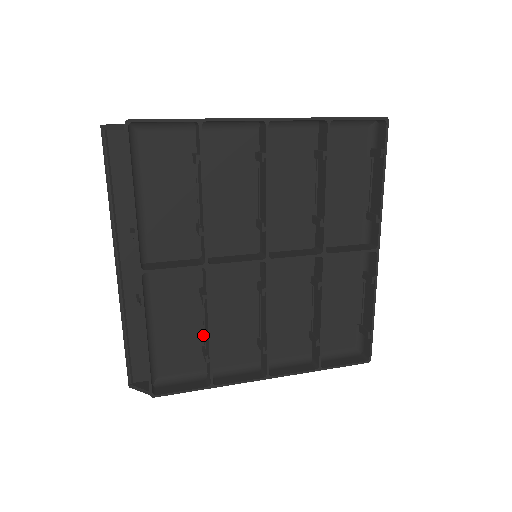
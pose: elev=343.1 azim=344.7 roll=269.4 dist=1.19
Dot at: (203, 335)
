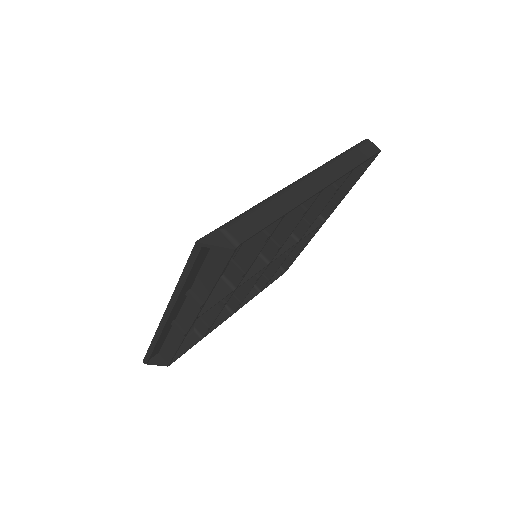
Dot at: occluded
